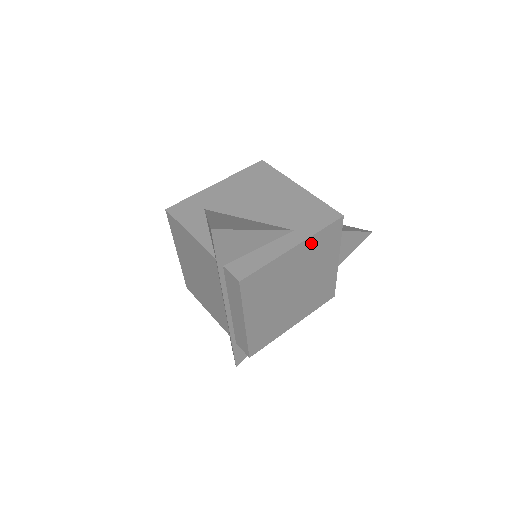
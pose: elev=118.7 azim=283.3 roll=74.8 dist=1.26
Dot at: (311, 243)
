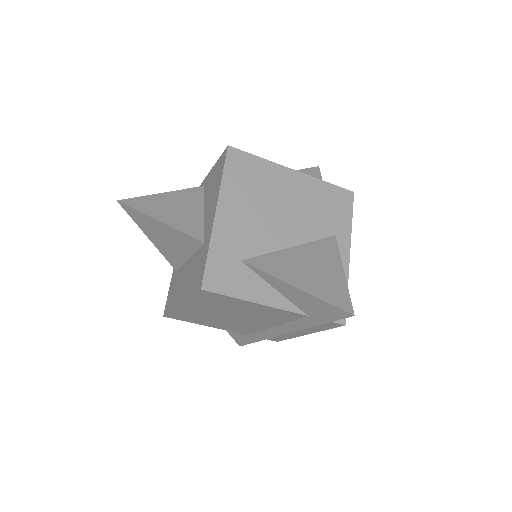
Dot at: occluded
